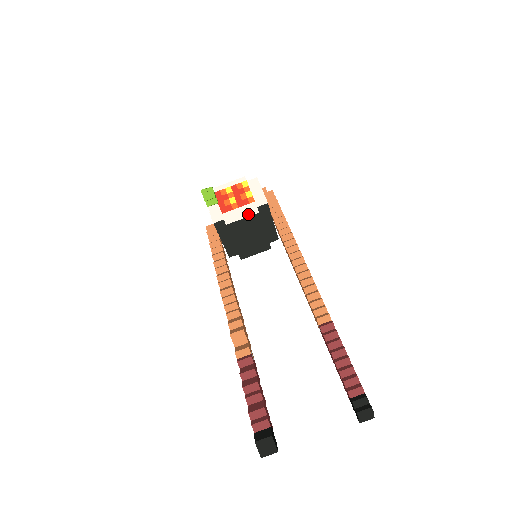
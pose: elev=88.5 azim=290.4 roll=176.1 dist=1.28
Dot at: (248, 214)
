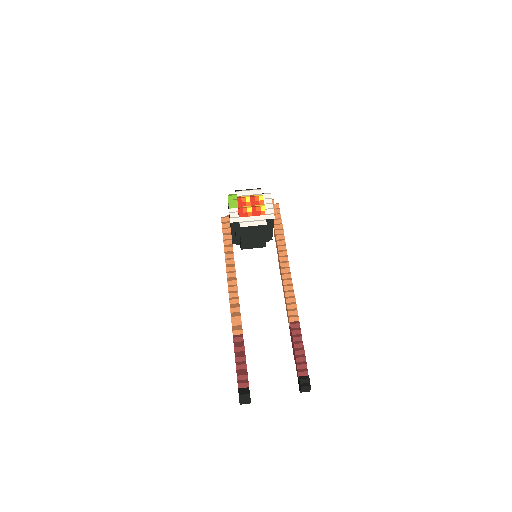
Dot at: (258, 224)
